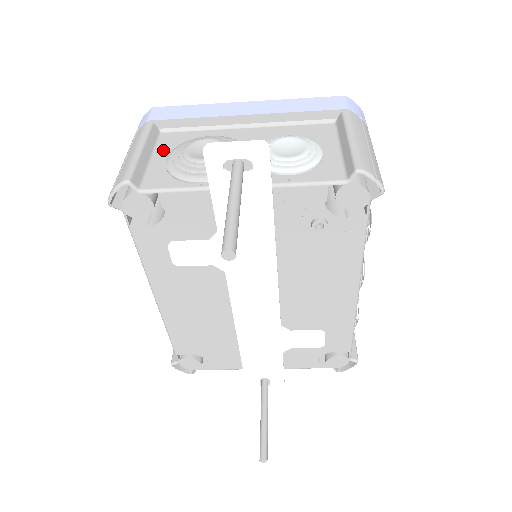
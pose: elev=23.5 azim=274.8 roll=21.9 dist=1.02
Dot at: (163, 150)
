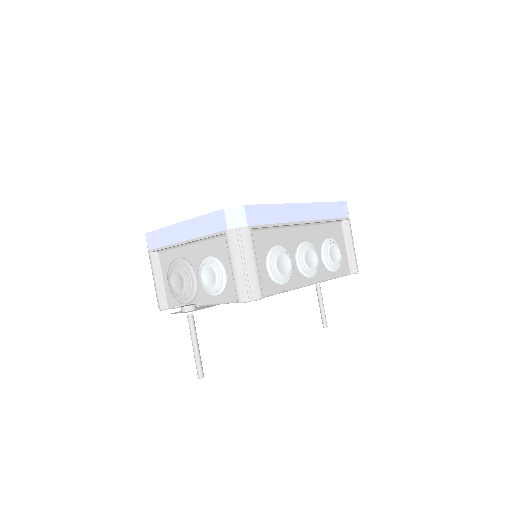
Dot at: (164, 272)
